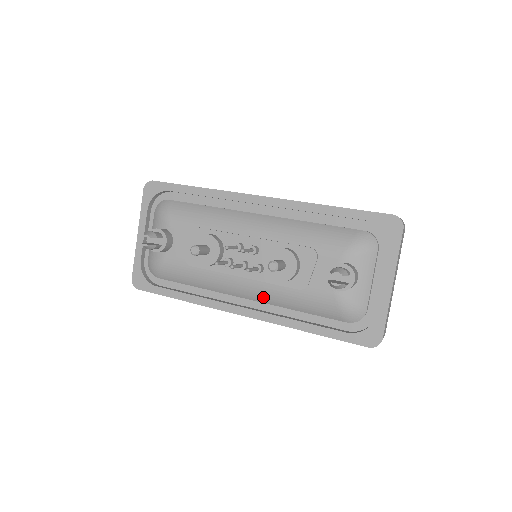
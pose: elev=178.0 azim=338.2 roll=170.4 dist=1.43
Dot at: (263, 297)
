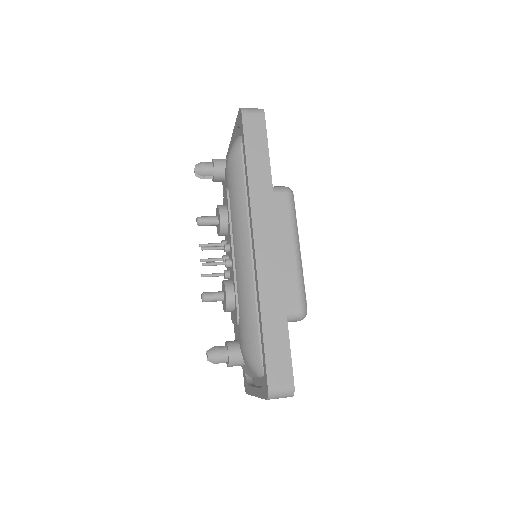
Dot at: occluded
